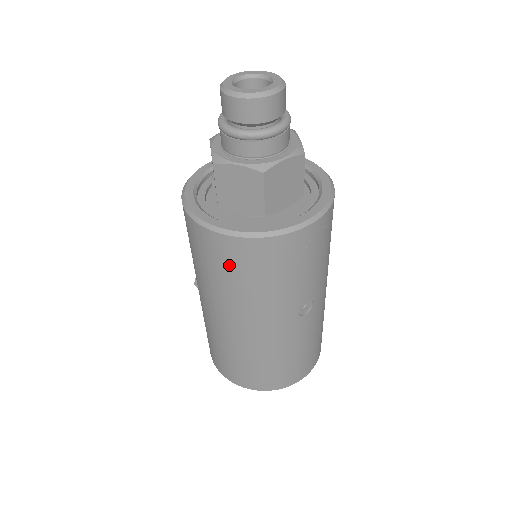
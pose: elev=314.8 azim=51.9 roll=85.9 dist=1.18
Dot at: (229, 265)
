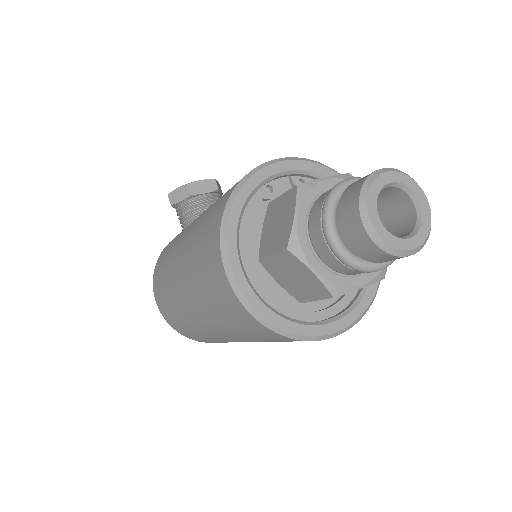
Dot at: (234, 318)
